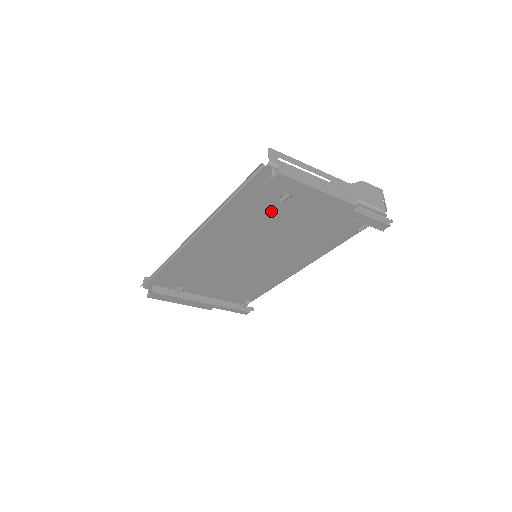
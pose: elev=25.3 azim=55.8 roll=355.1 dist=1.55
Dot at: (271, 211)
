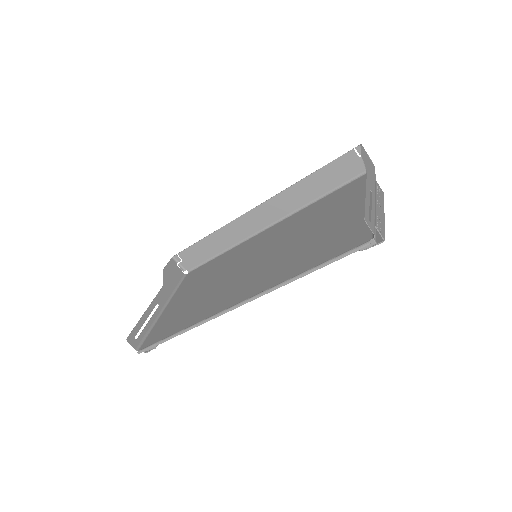
Dot at: (320, 241)
